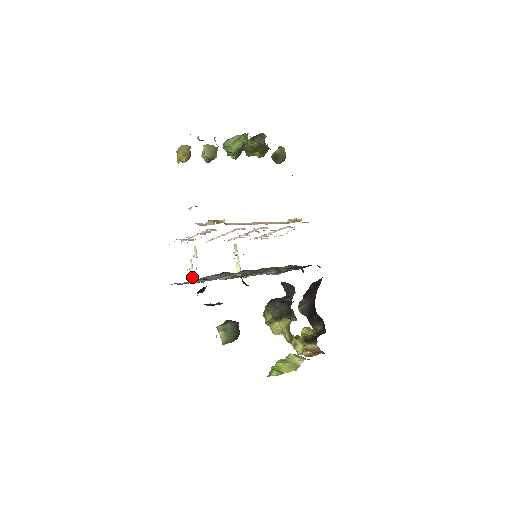
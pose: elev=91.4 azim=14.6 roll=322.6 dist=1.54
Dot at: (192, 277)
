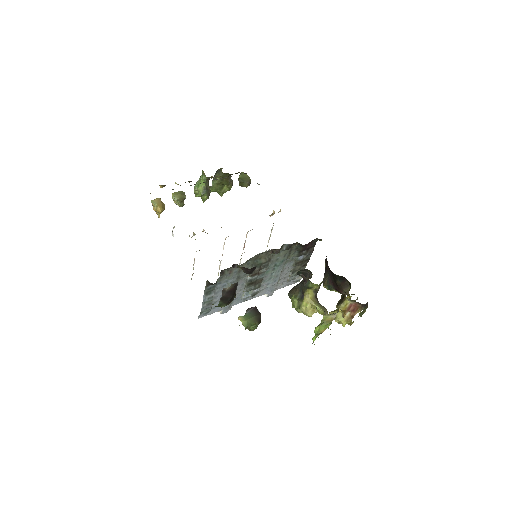
Dot at: occluded
